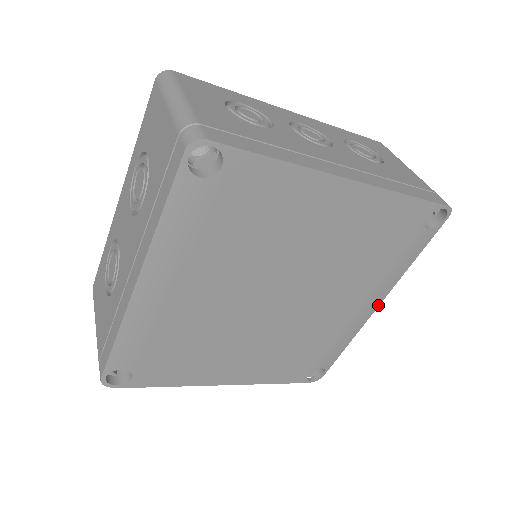
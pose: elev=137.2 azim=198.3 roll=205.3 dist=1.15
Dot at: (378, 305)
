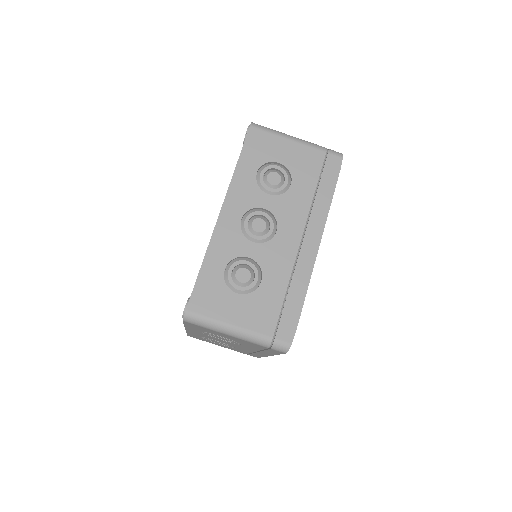
Dot at: occluded
